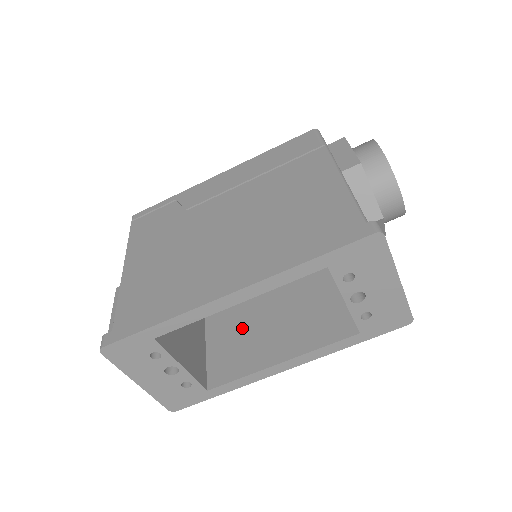
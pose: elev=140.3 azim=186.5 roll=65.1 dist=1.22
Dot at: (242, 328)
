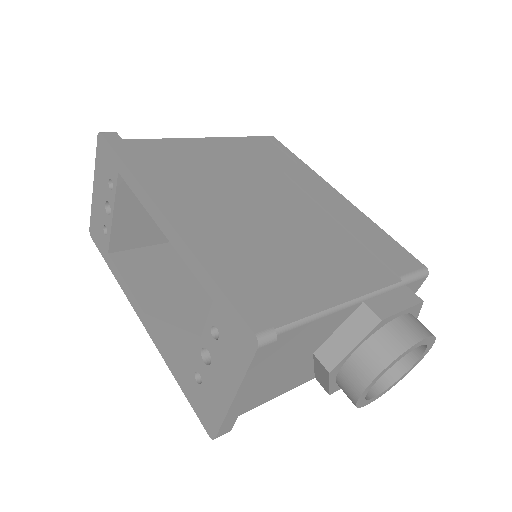
Dot at: (183, 271)
